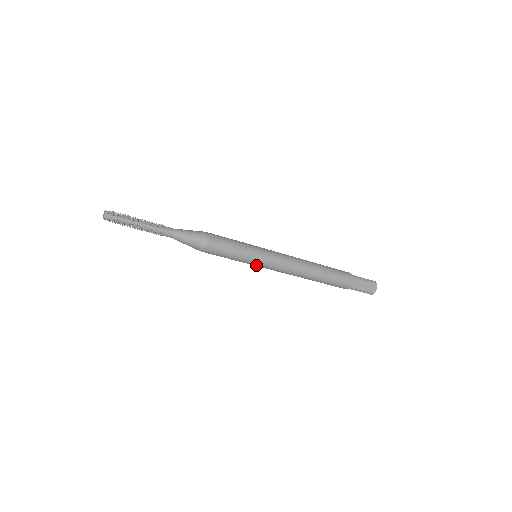
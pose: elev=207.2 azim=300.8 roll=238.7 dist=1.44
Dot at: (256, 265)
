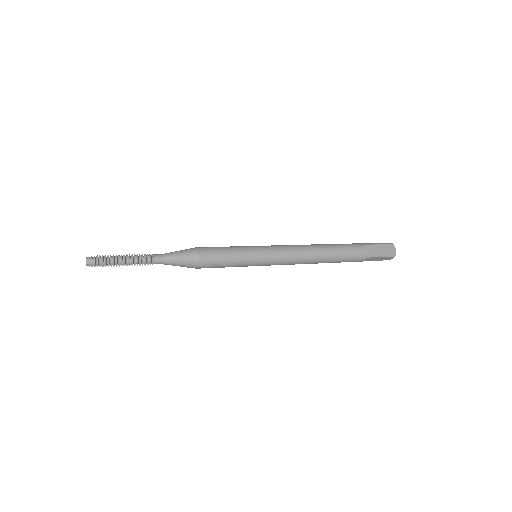
Dot at: occluded
